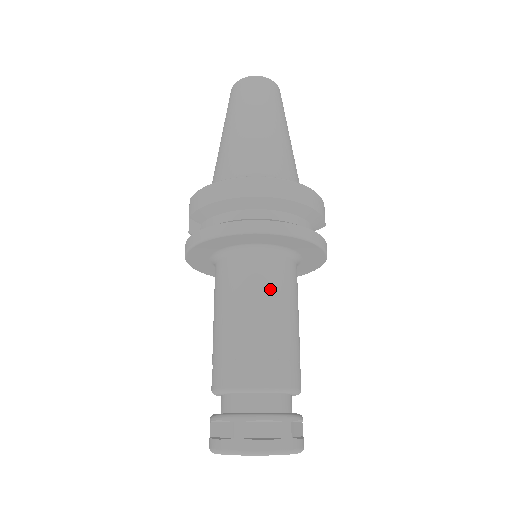
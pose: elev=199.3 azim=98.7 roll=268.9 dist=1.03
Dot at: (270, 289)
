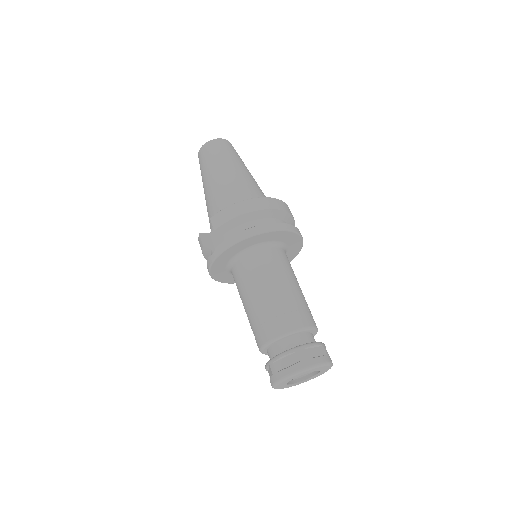
Dot at: (286, 269)
